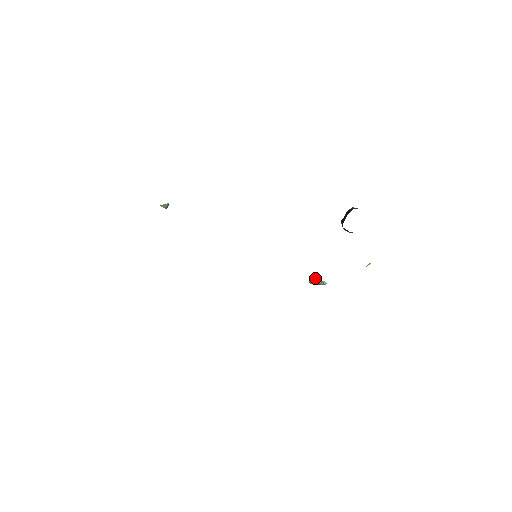
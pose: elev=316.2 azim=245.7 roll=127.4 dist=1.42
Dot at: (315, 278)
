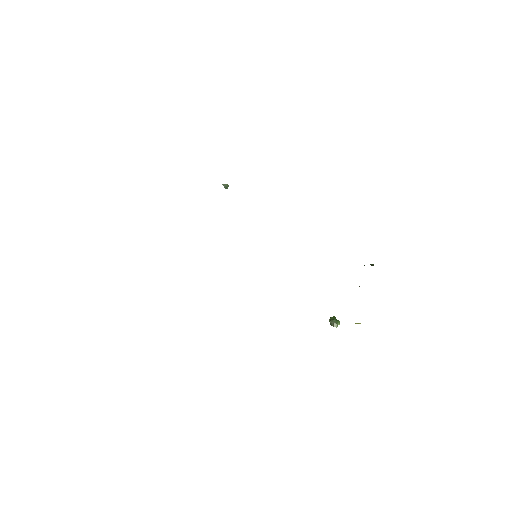
Dot at: occluded
